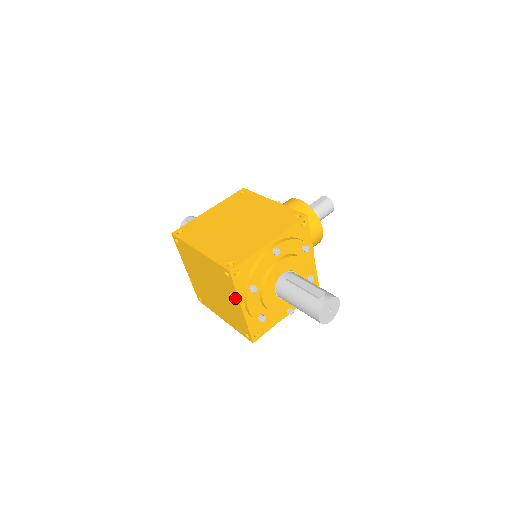
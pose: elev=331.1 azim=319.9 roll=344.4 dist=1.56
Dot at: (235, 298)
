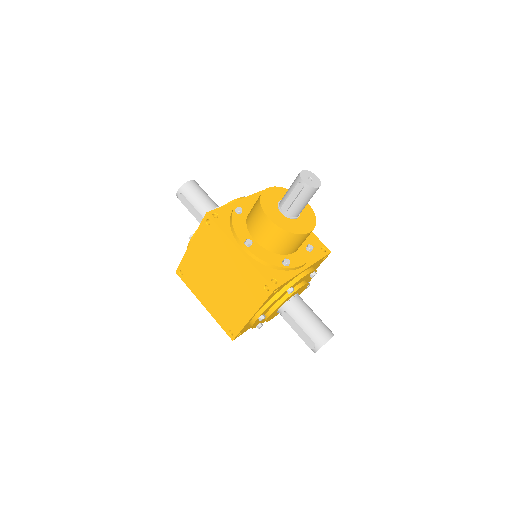
Dot at: occluded
